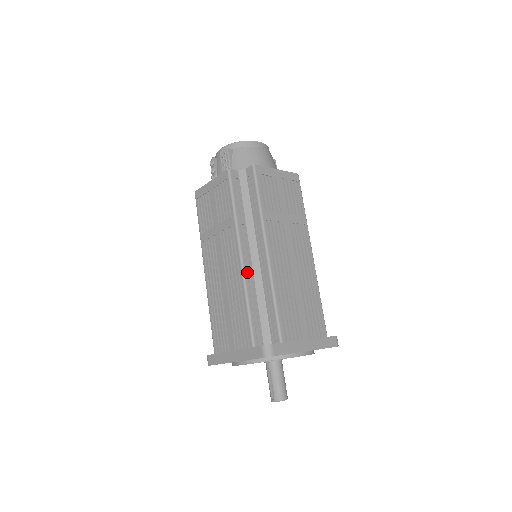
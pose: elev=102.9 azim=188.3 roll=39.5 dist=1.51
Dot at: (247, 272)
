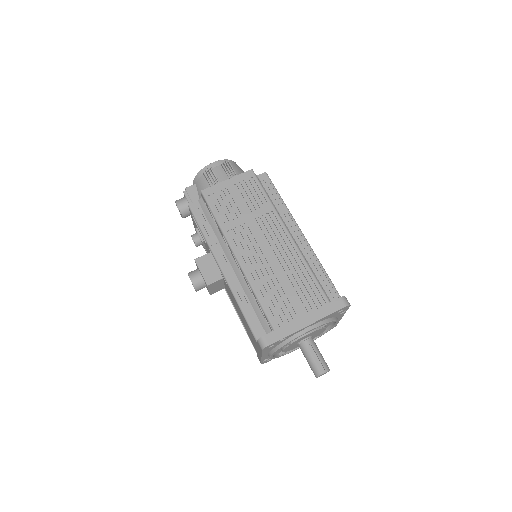
Dot at: (297, 247)
